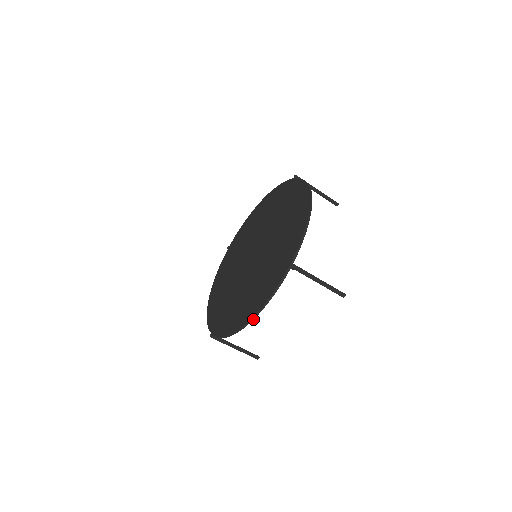
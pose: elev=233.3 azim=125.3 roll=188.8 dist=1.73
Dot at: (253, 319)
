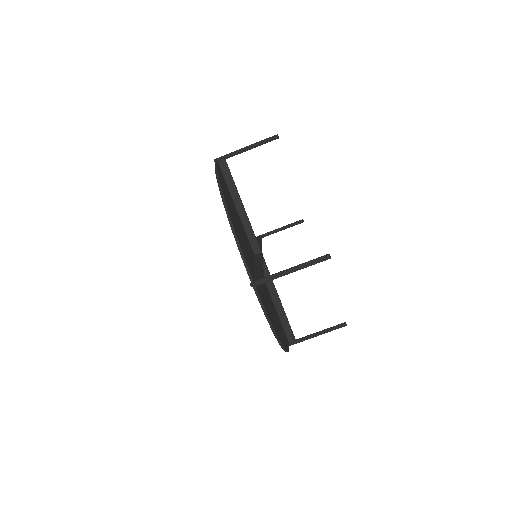
Dot at: (279, 340)
